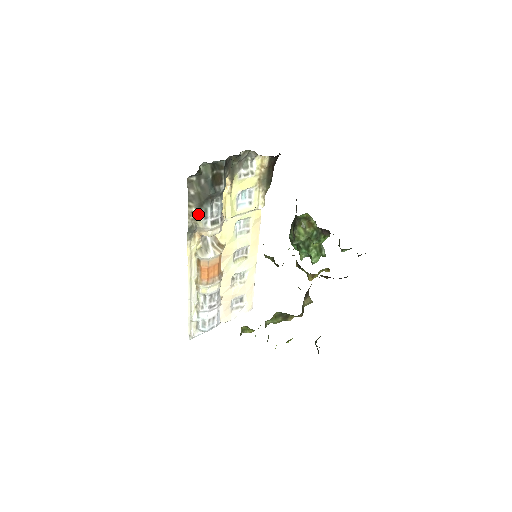
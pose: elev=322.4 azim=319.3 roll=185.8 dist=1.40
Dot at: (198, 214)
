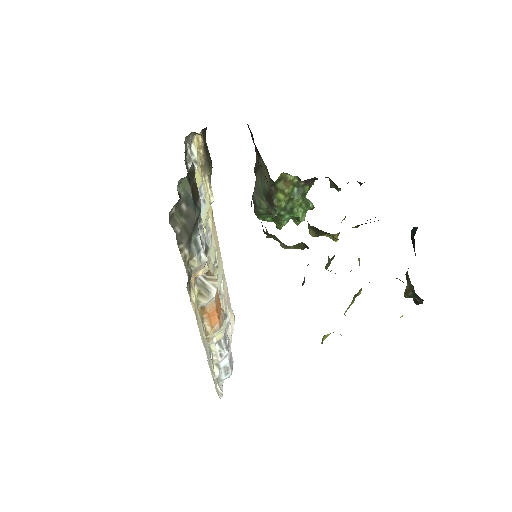
Dot at: (190, 253)
